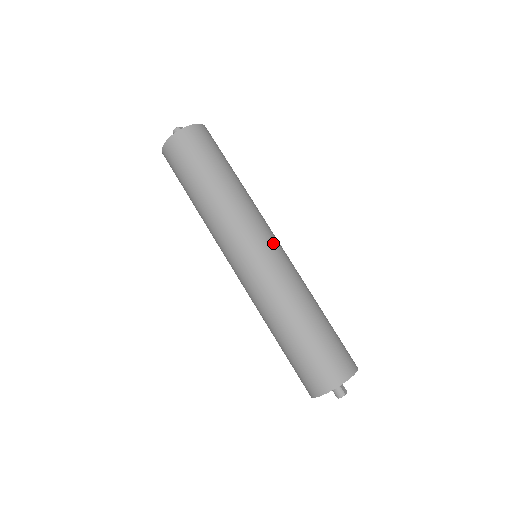
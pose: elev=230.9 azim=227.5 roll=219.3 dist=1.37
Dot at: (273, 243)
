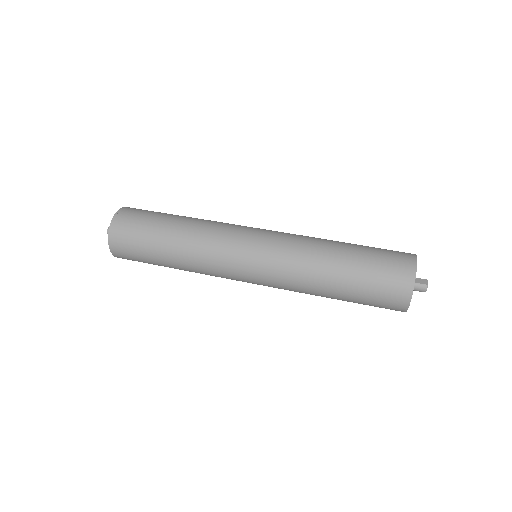
Dot at: (254, 239)
